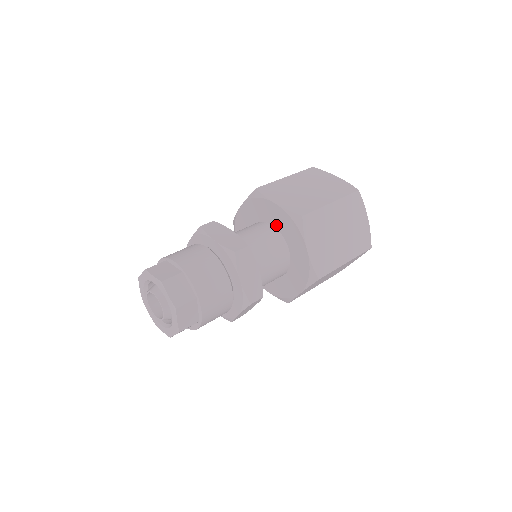
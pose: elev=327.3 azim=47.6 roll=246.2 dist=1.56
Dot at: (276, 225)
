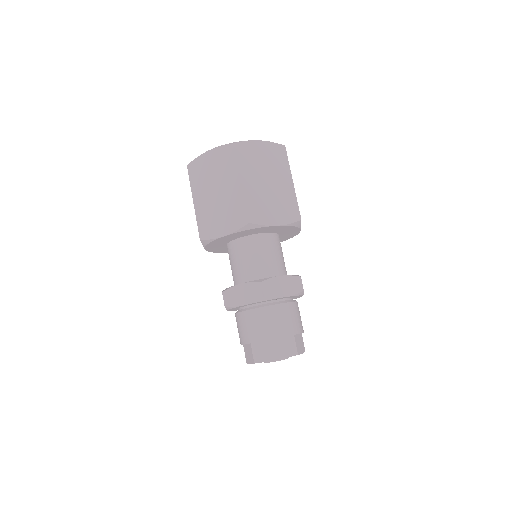
Dot at: (271, 232)
